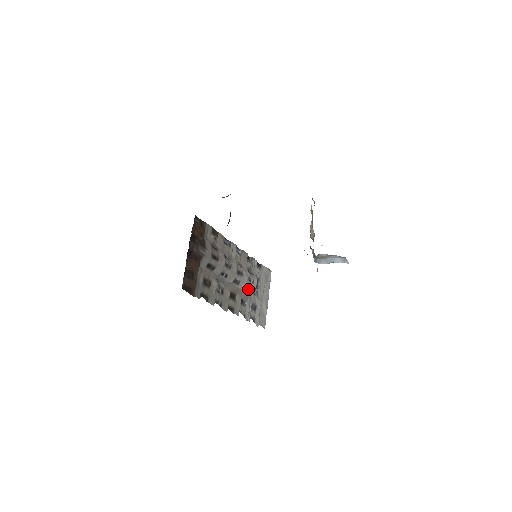
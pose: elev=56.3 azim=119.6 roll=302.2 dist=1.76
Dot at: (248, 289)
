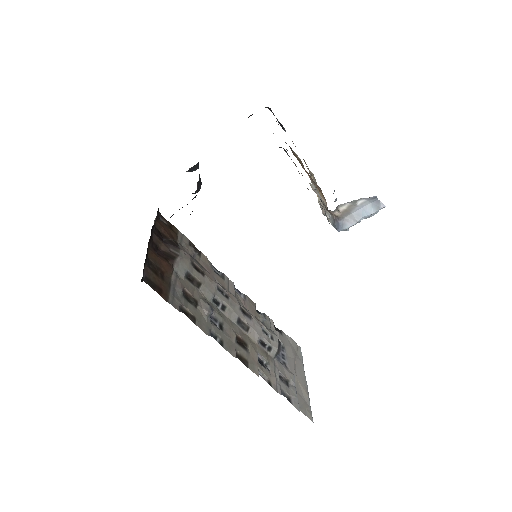
Dot at: (267, 348)
